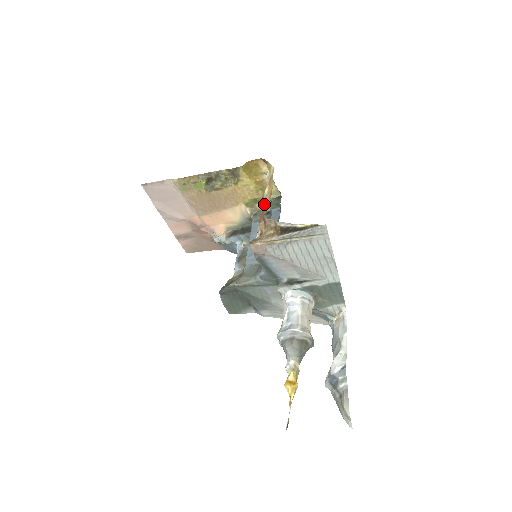
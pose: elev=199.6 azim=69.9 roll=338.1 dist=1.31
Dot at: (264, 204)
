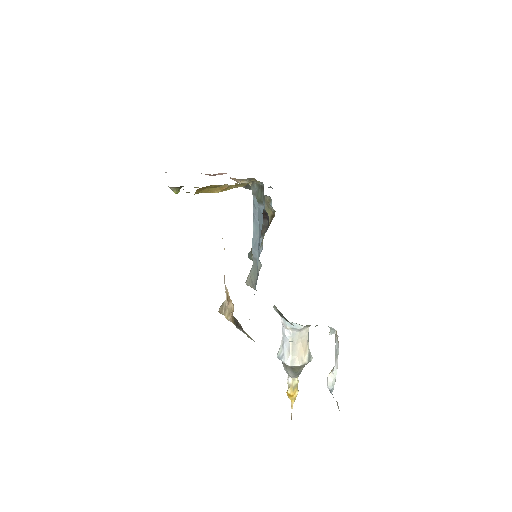
Dot at: occluded
